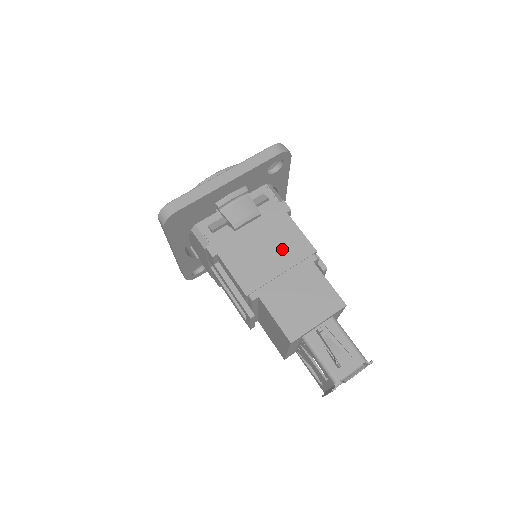
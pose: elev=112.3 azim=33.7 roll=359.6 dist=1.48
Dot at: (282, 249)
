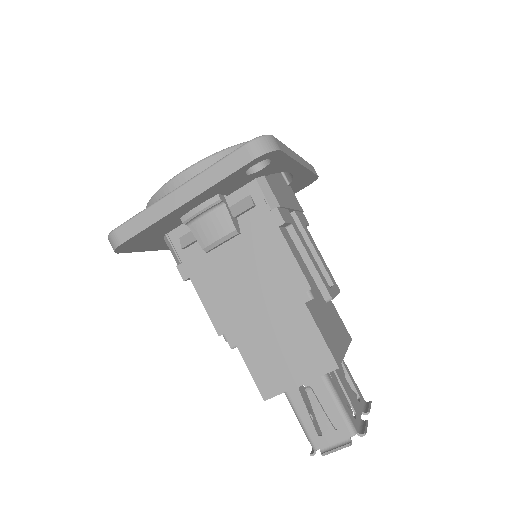
Dot at: (266, 280)
